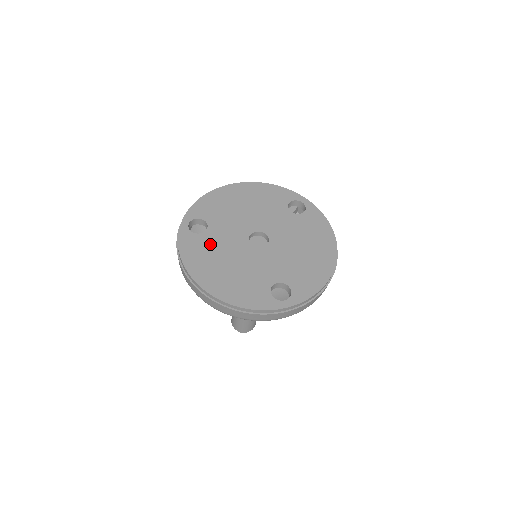
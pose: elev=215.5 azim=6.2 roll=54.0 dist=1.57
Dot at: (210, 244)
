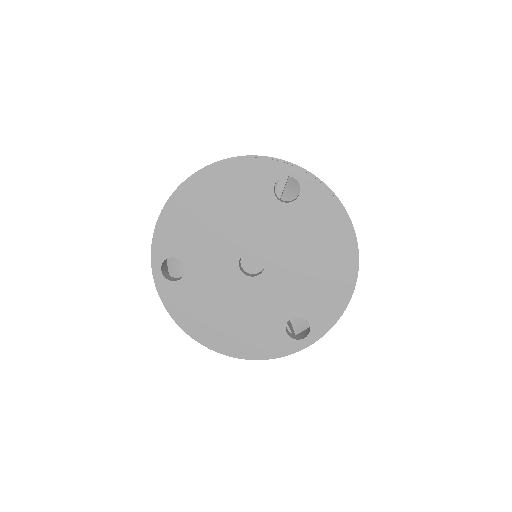
Dot at: (197, 291)
